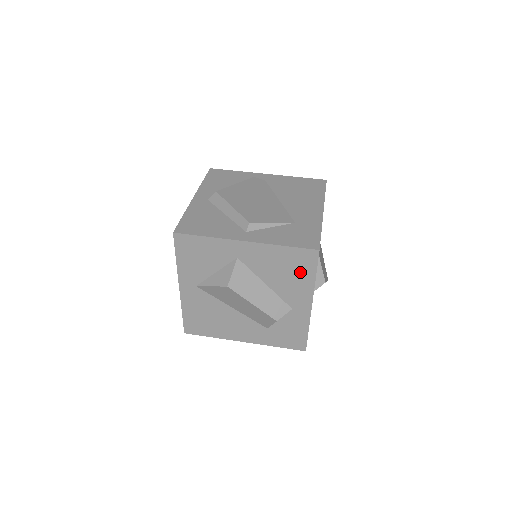
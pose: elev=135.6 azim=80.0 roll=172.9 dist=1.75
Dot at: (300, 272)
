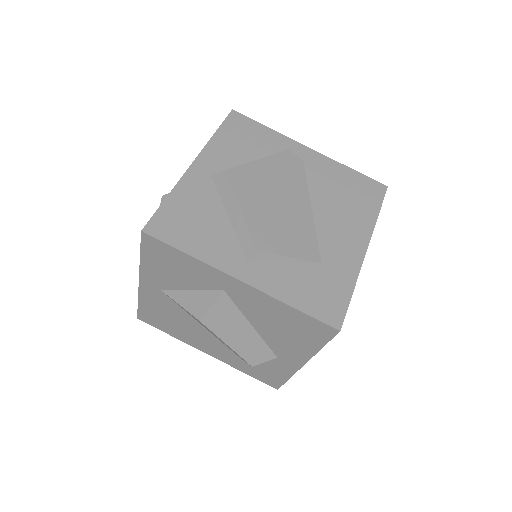
Dot at: (303, 336)
